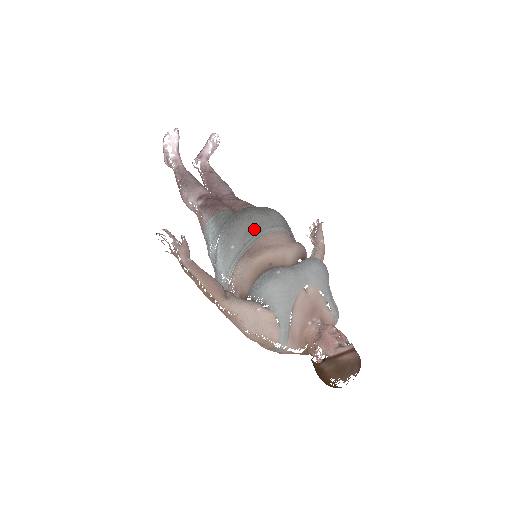
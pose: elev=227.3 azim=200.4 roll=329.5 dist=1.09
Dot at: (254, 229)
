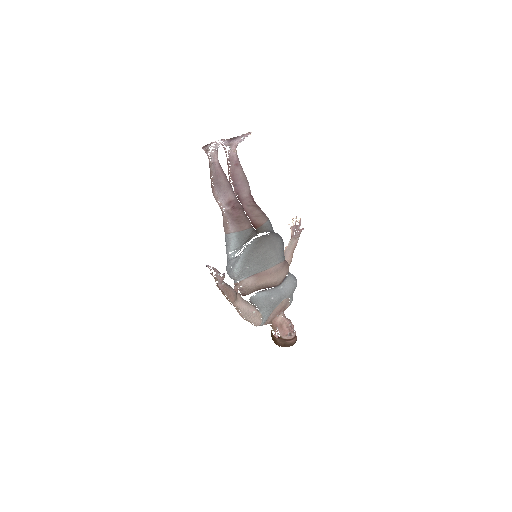
Dot at: (265, 262)
